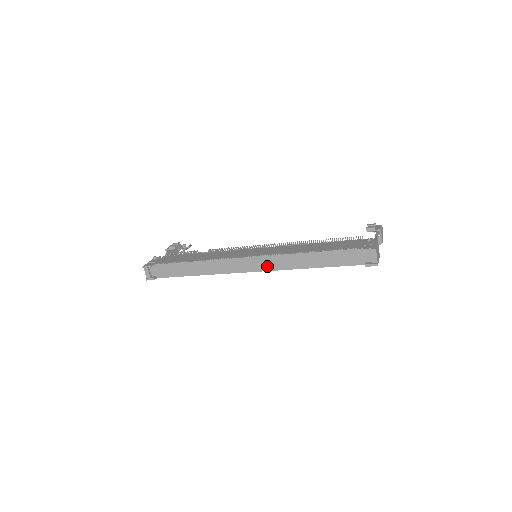
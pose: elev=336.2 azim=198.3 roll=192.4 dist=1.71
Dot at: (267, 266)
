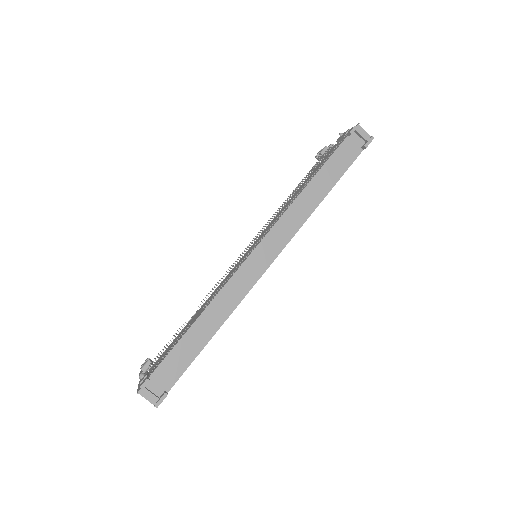
Dot at: (282, 239)
